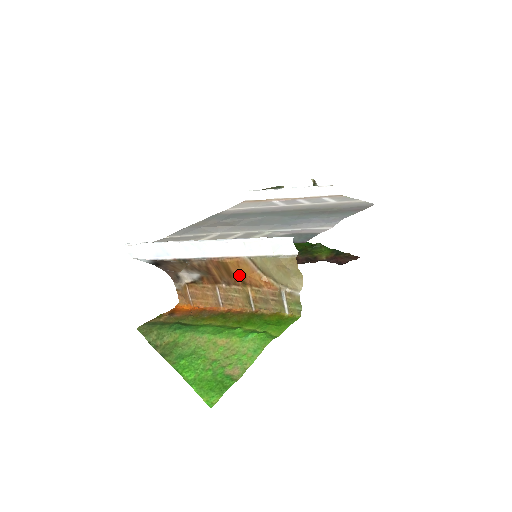
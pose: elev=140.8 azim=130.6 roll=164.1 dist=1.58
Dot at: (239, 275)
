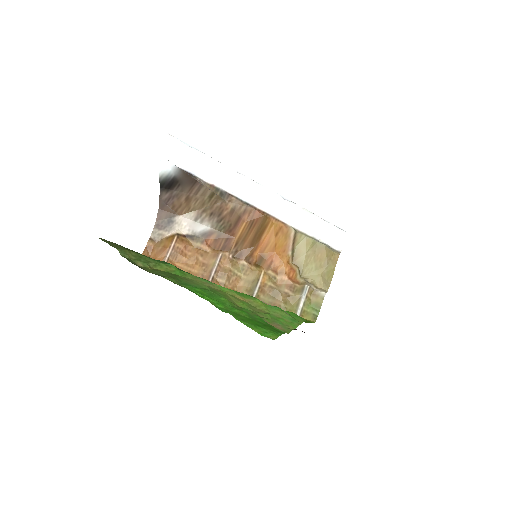
Dot at: (264, 248)
